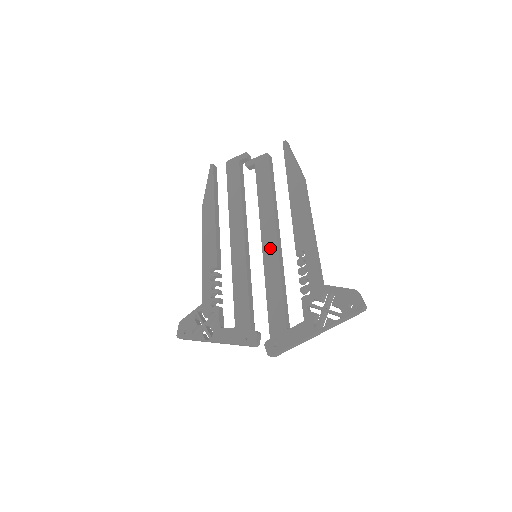
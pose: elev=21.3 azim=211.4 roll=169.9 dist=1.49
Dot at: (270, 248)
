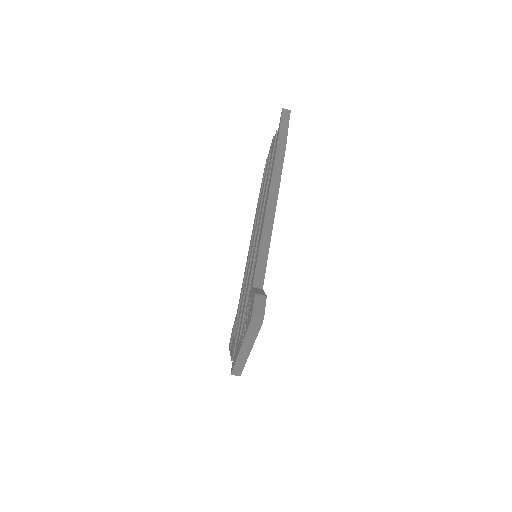
Dot at: (255, 245)
